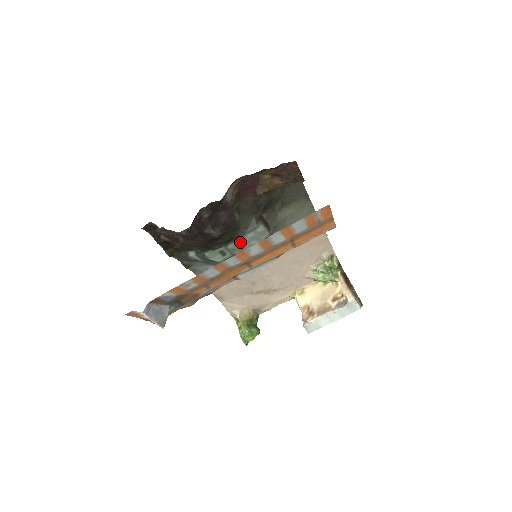
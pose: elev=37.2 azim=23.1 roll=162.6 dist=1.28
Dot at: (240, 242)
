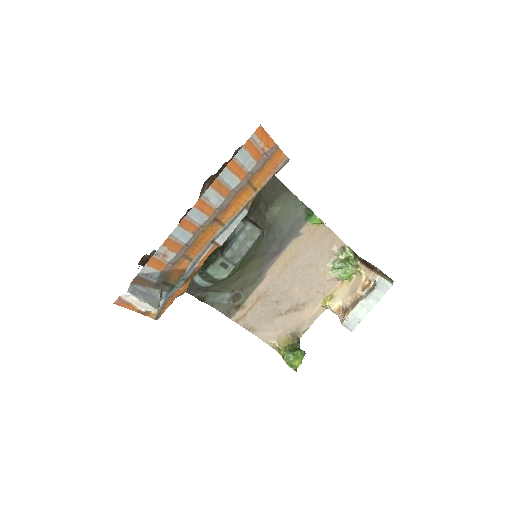
Dot at: (235, 247)
